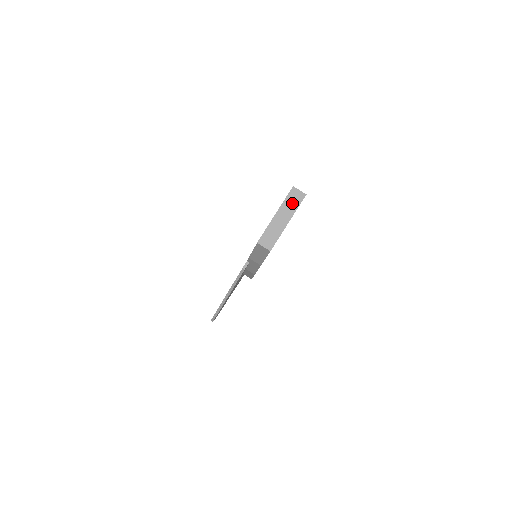
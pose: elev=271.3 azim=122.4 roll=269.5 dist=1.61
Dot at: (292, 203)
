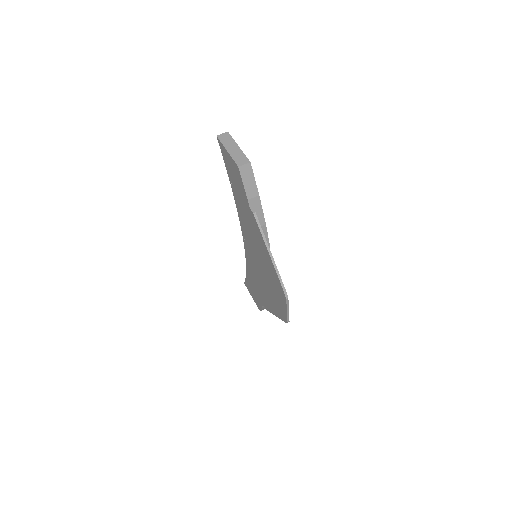
Dot at: (227, 140)
